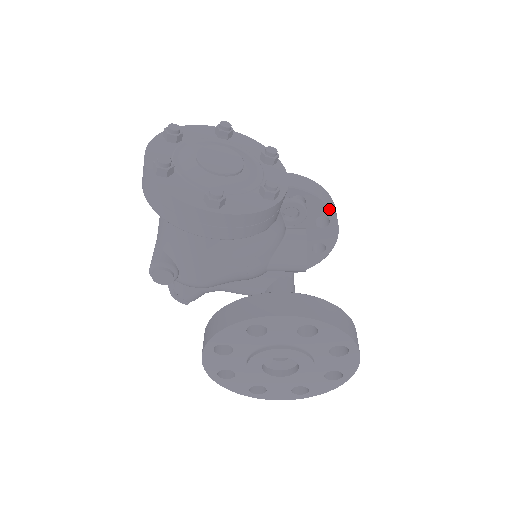
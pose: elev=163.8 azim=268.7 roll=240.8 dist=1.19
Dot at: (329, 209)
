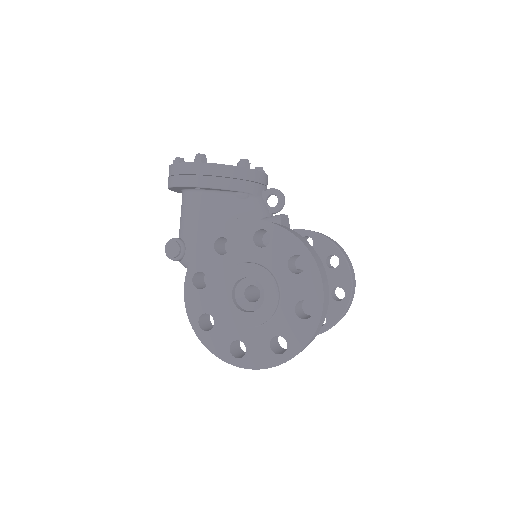
Dot at: (335, 246)
